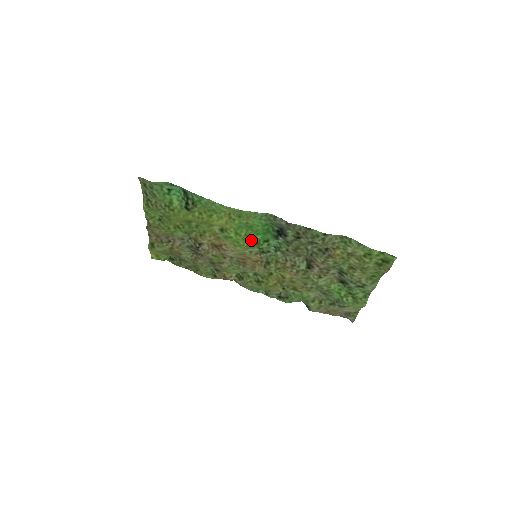
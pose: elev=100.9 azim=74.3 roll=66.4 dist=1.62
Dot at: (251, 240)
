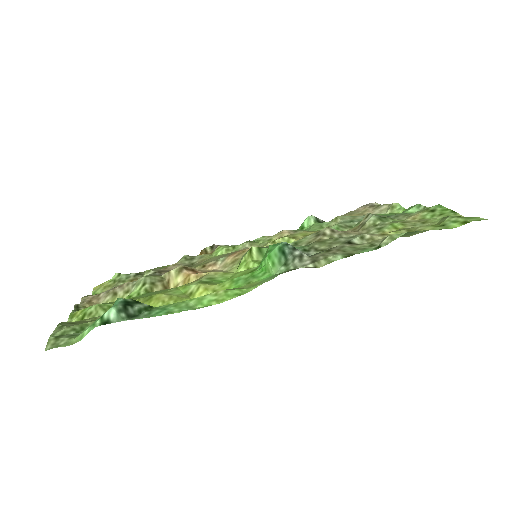
Dot at: (253, 270)
